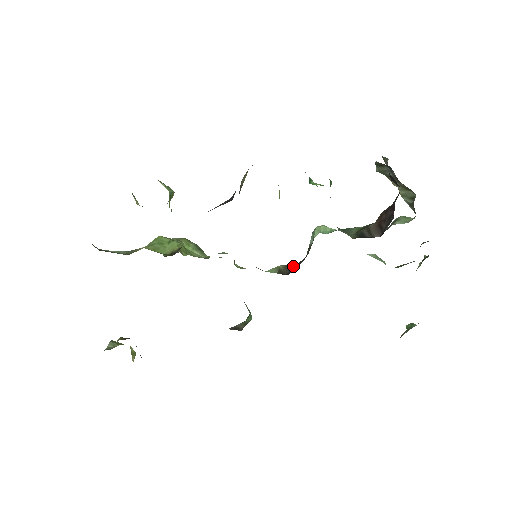
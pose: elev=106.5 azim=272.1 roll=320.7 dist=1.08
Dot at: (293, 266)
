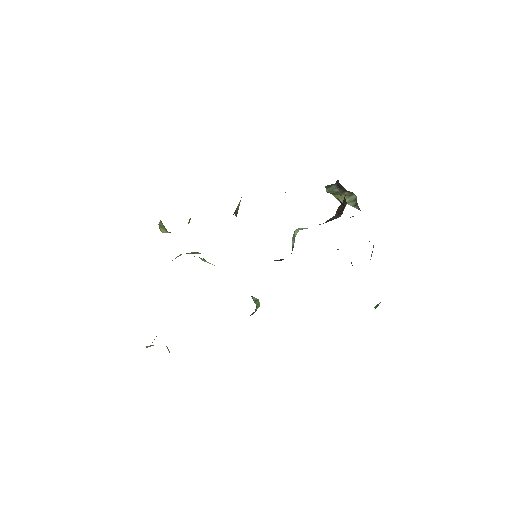
Dot at: occluded
